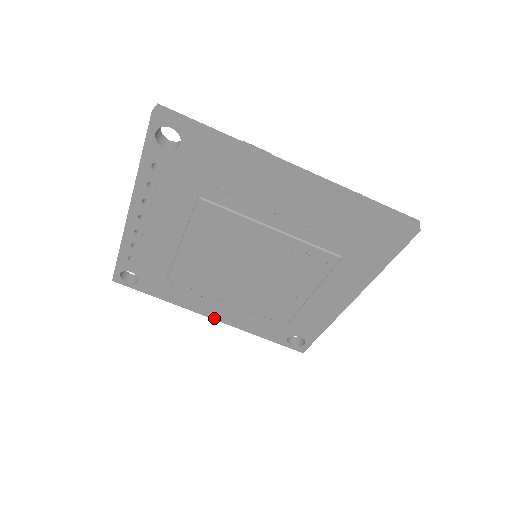
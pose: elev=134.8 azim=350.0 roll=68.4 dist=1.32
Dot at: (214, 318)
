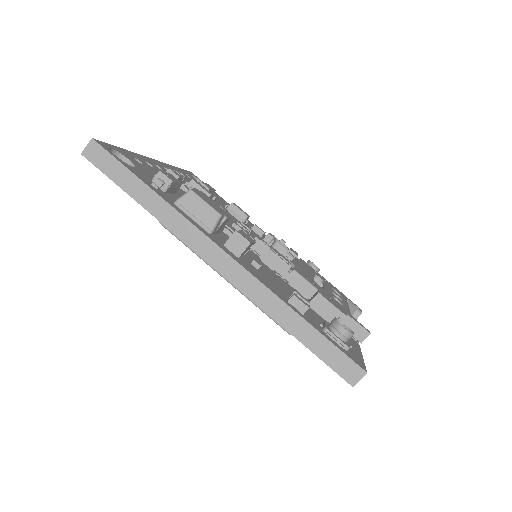
Dot at: occluded
